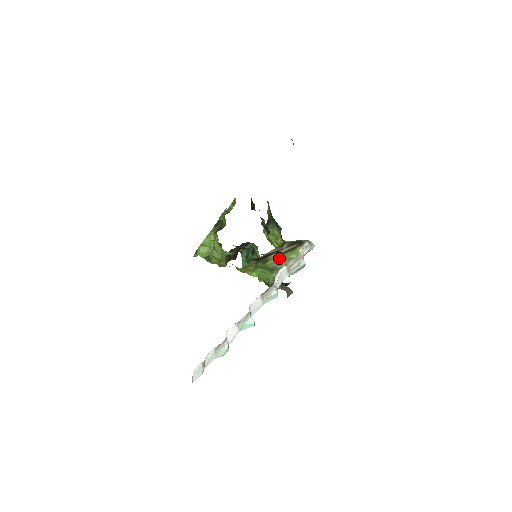
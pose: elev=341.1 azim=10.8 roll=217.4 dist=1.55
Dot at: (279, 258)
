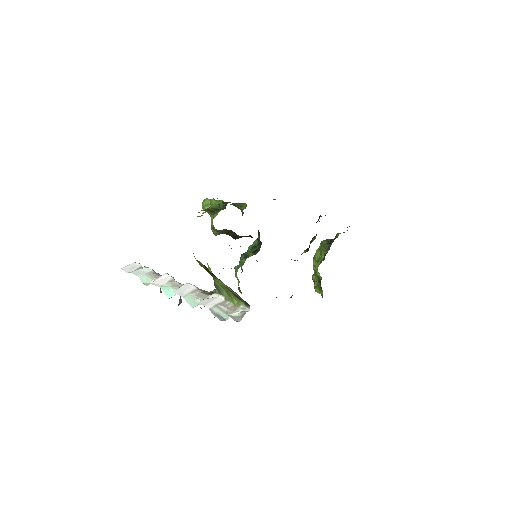
Dot at: (225, 288)
